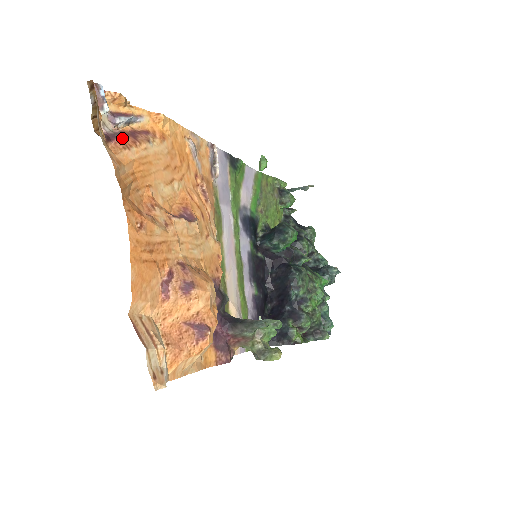
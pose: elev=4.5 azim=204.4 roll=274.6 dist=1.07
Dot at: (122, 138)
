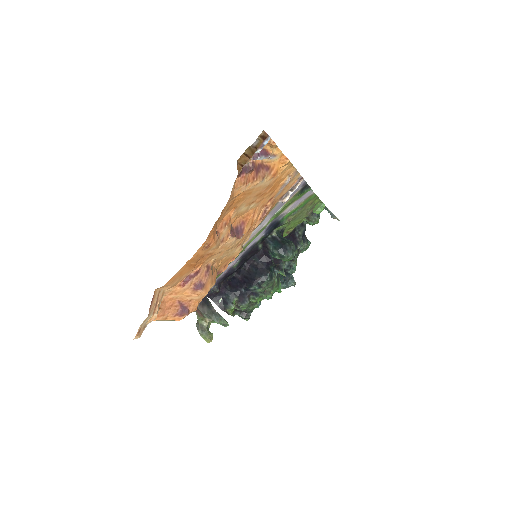
Dot at: (249, 173)
